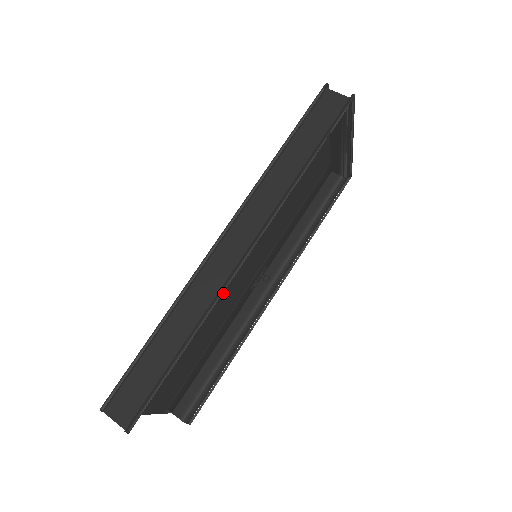
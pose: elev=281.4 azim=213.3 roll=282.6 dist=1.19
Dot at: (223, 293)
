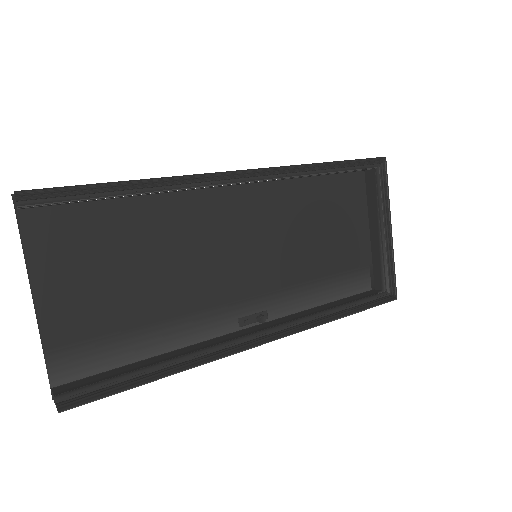
Dot at: (203, 251)
